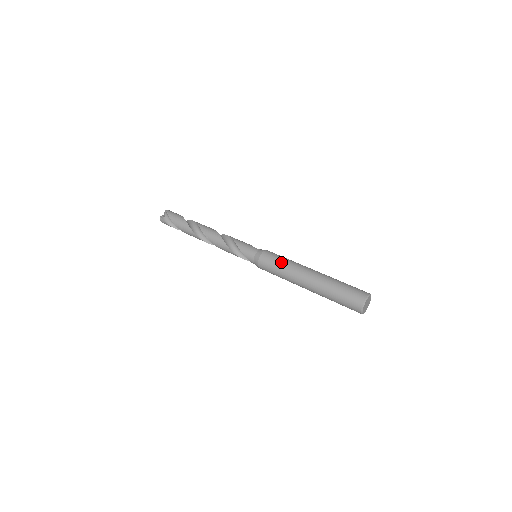
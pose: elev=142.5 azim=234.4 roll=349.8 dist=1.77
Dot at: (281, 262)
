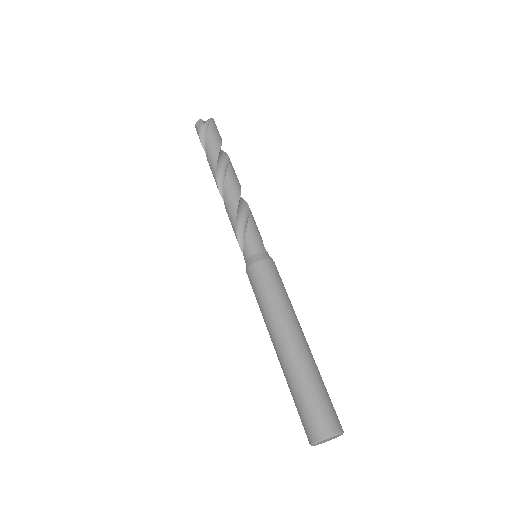
Dot at: (277, 290)
